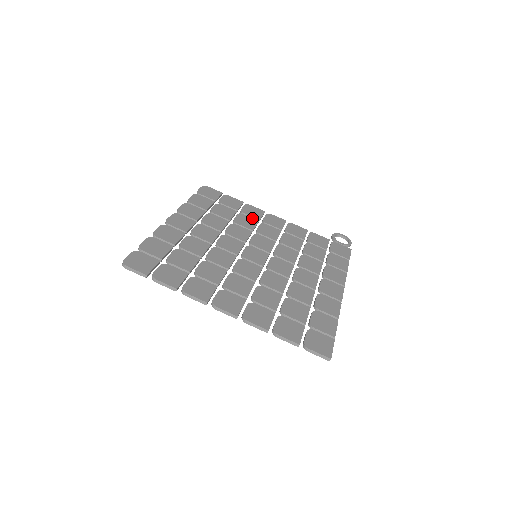
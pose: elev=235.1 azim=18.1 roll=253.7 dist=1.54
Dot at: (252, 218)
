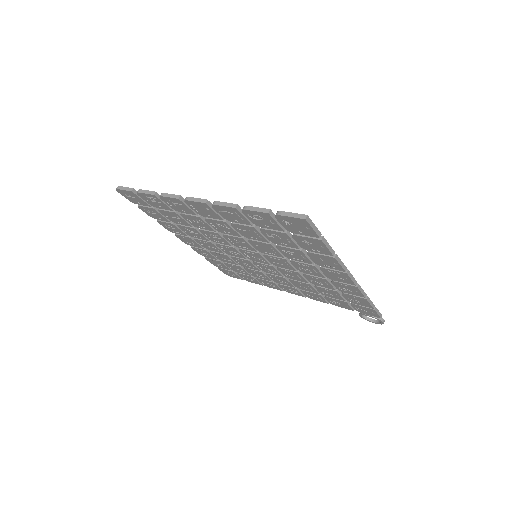
Dot at: occluded
